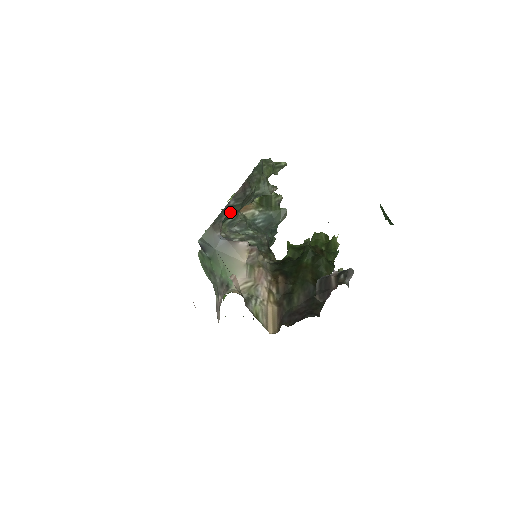
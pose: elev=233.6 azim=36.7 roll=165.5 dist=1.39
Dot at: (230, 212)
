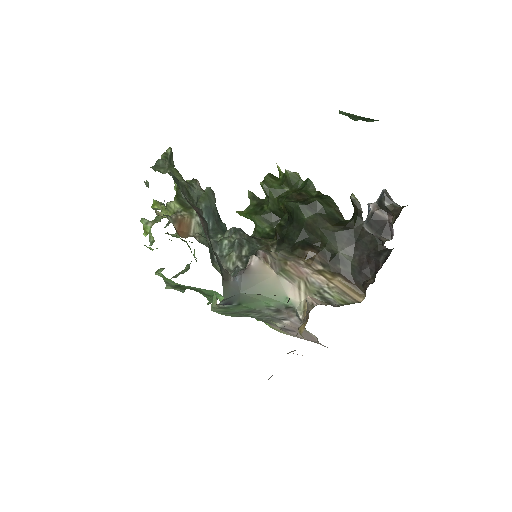
Dot at: occluded
